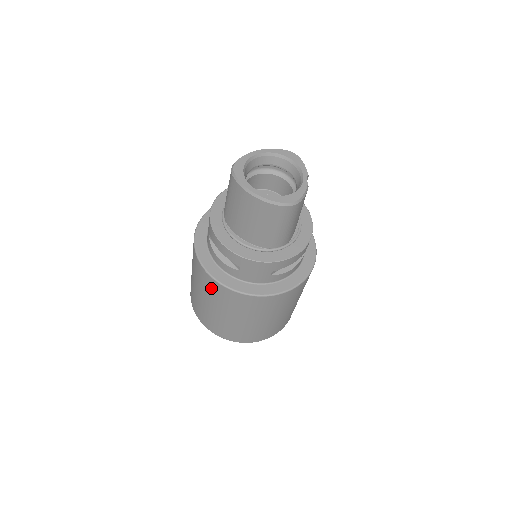
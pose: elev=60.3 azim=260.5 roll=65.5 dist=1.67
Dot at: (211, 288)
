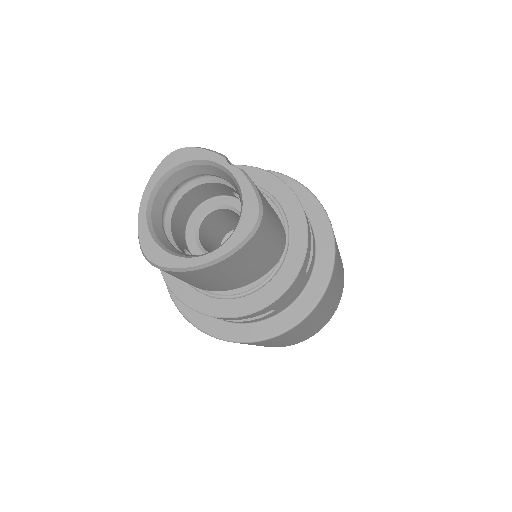
Dot at: occluded
